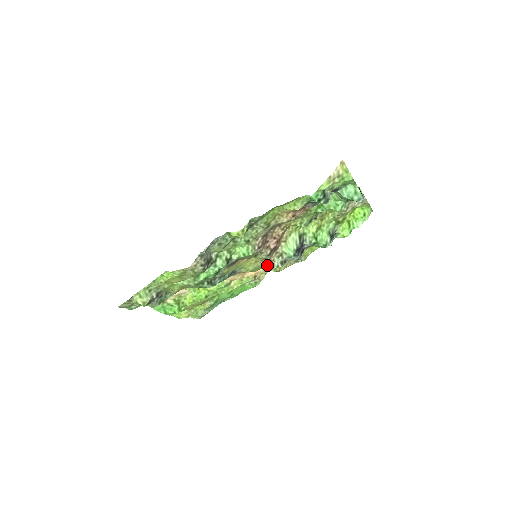
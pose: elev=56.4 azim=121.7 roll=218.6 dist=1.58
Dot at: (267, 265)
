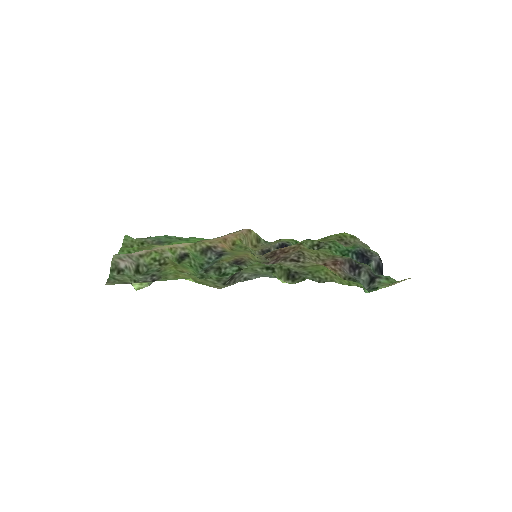
Dot at: occluded
